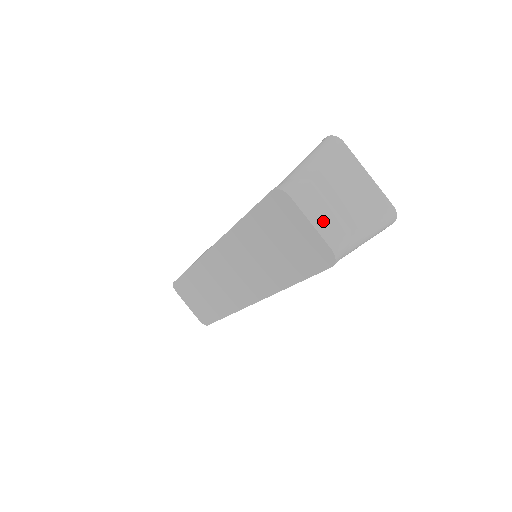
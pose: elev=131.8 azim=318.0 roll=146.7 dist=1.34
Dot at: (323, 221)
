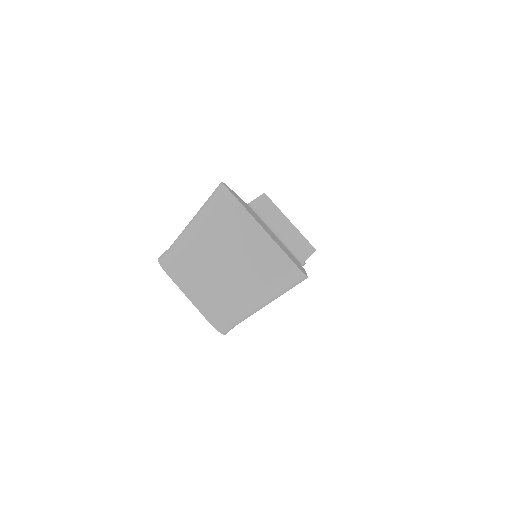
Dot at: (203, 293)
